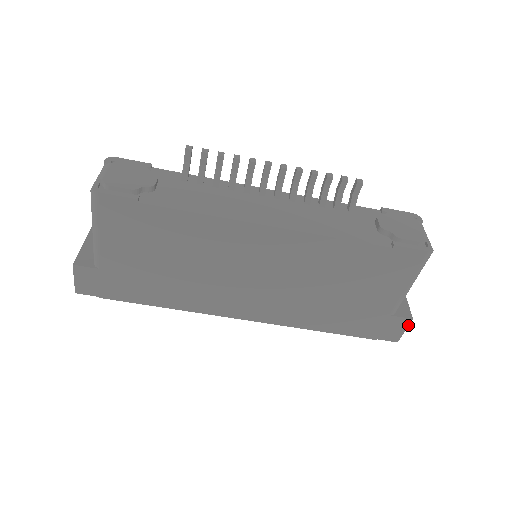
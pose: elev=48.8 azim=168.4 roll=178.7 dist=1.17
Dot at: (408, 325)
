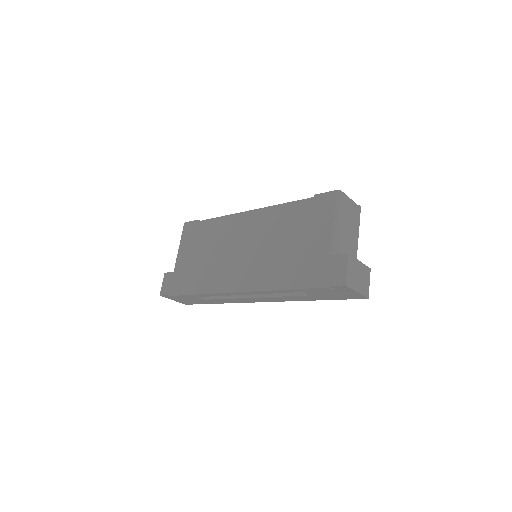
Dot at: (347, 261)
